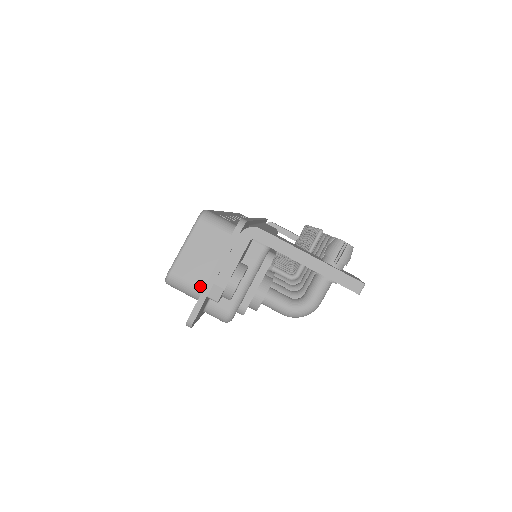
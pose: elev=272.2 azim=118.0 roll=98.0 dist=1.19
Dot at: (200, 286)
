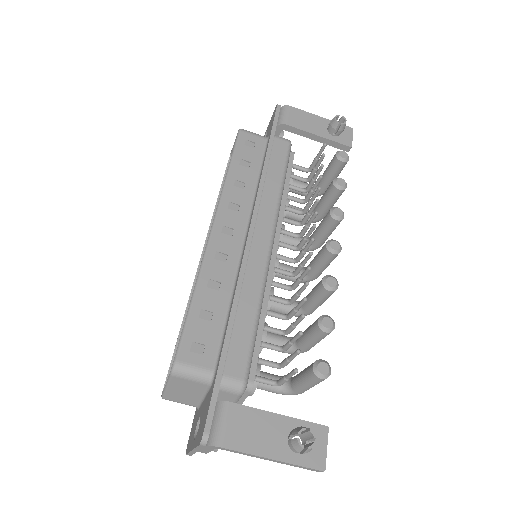
Dot at: (192, 405)
